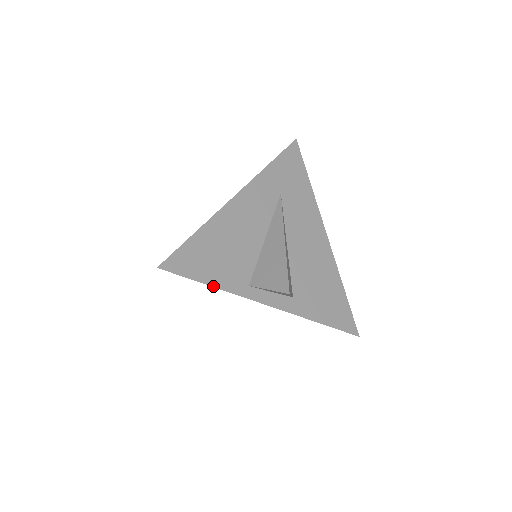
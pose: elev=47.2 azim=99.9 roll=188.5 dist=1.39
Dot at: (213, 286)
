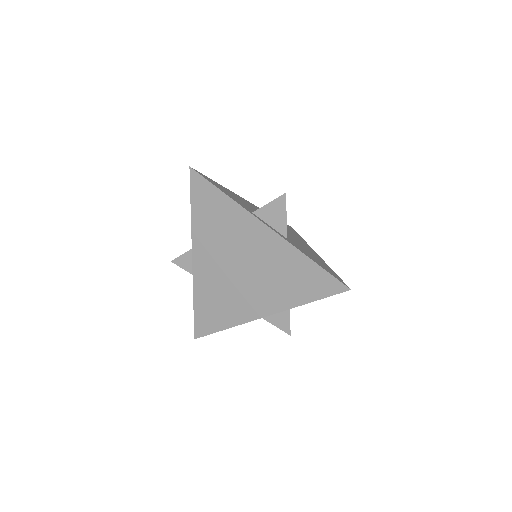
Dot at: (226, 194)
